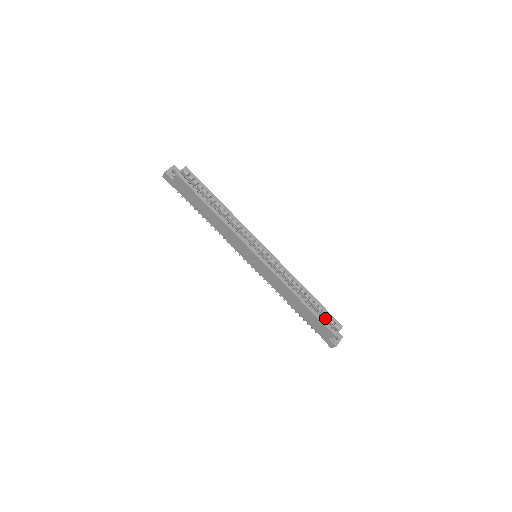
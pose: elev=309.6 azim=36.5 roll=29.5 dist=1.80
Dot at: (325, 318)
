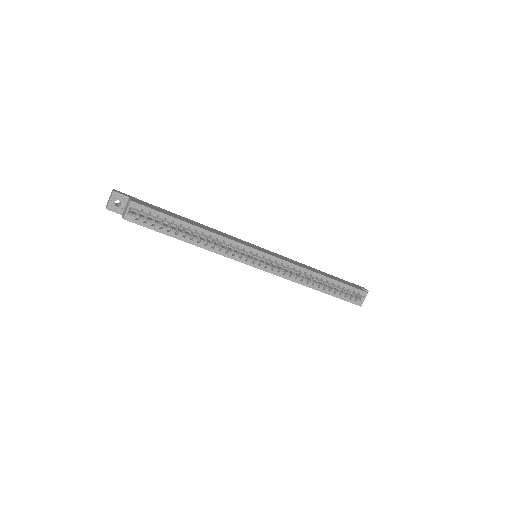
Dot at: (347, 291)
